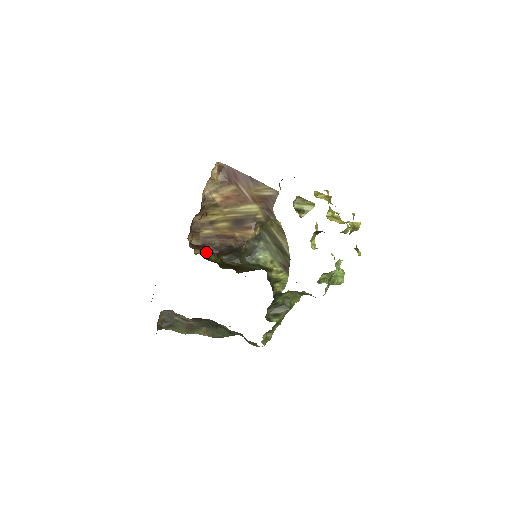
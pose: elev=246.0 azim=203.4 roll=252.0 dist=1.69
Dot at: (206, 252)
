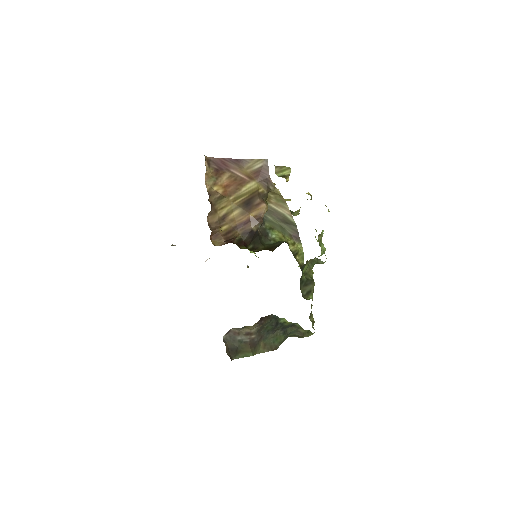
Dot at: occluded
